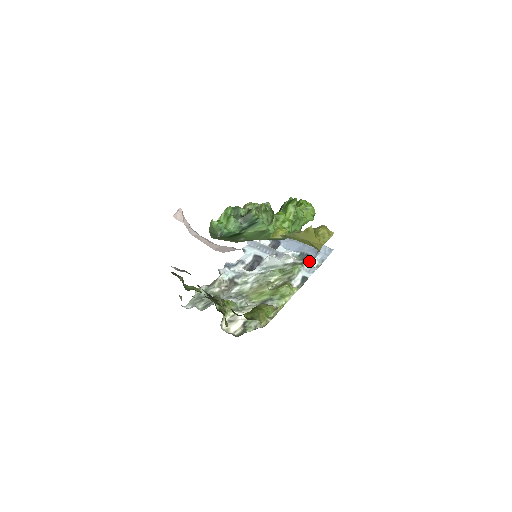
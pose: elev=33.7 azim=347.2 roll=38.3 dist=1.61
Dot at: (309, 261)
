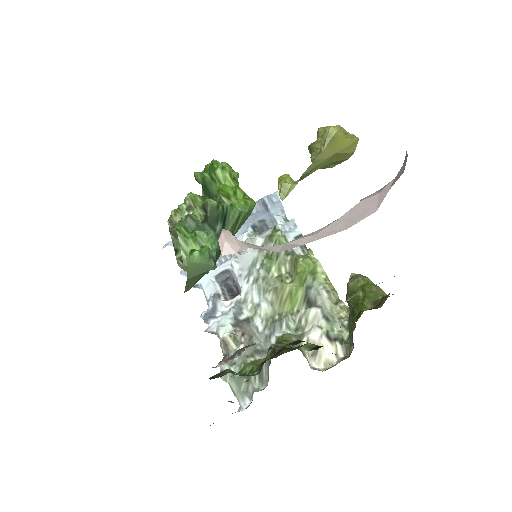
Dot at: (272, 224)
